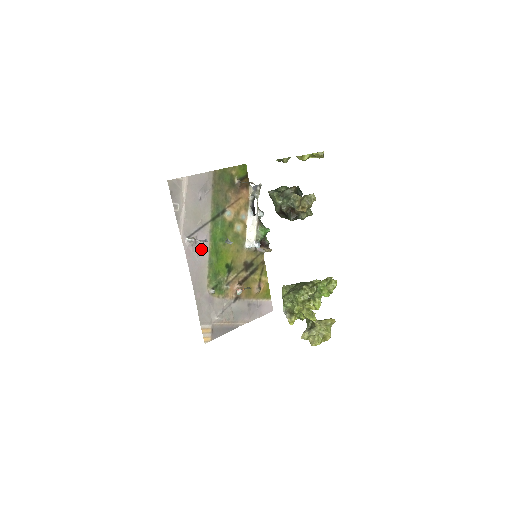
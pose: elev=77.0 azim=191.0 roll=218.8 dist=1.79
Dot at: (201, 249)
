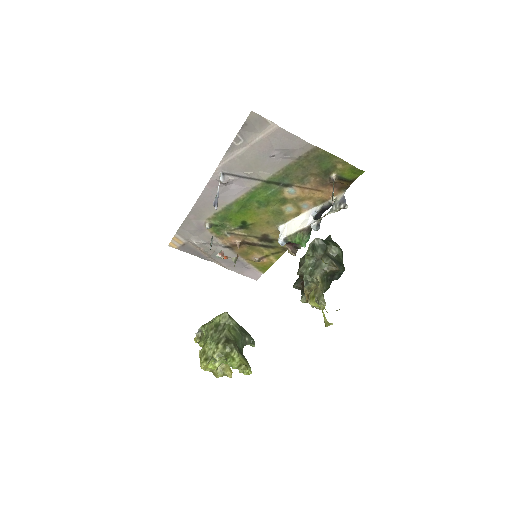
Dot at: (229, 192)
